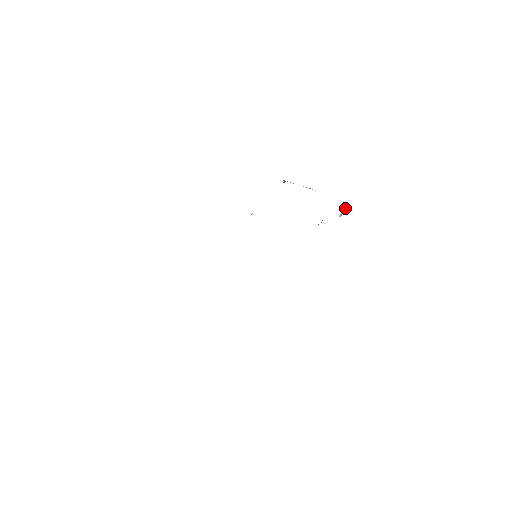
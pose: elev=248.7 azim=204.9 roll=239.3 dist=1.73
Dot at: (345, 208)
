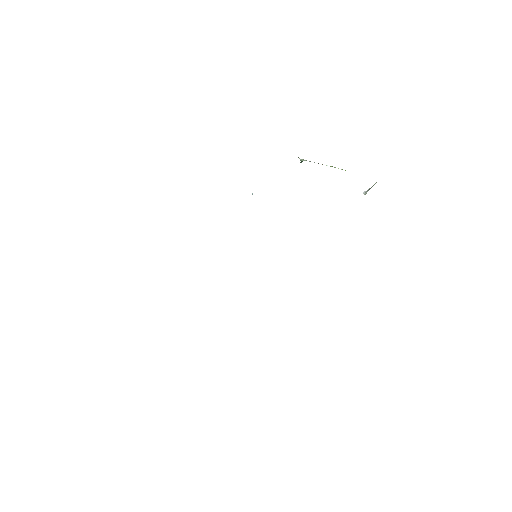
Dot at: (373, 185)
